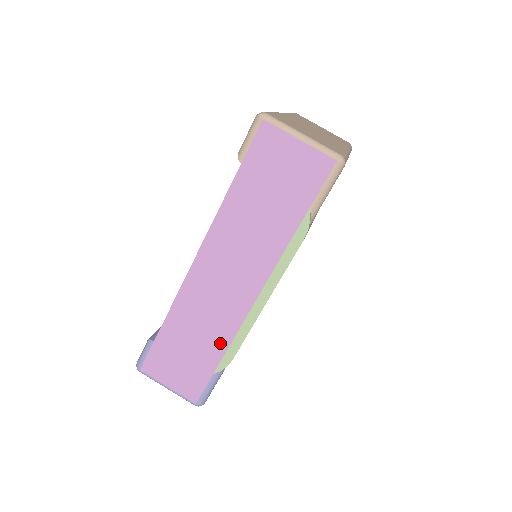
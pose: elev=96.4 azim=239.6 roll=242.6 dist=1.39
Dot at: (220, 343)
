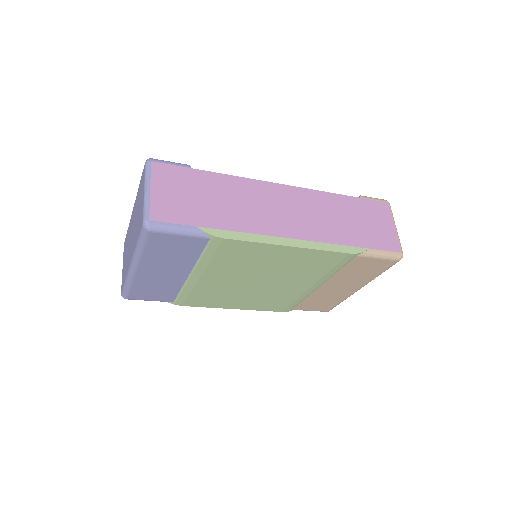
Dot at: (231, 223)
